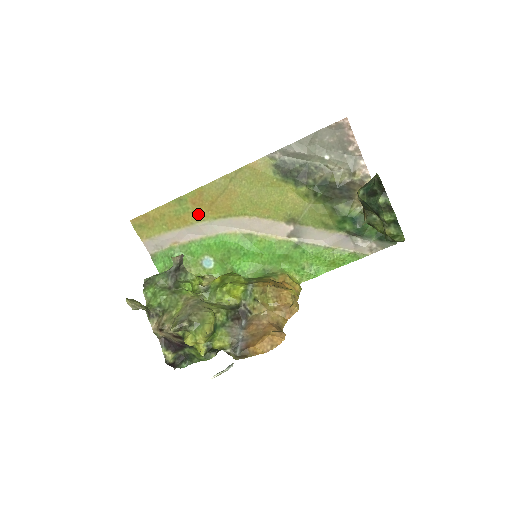
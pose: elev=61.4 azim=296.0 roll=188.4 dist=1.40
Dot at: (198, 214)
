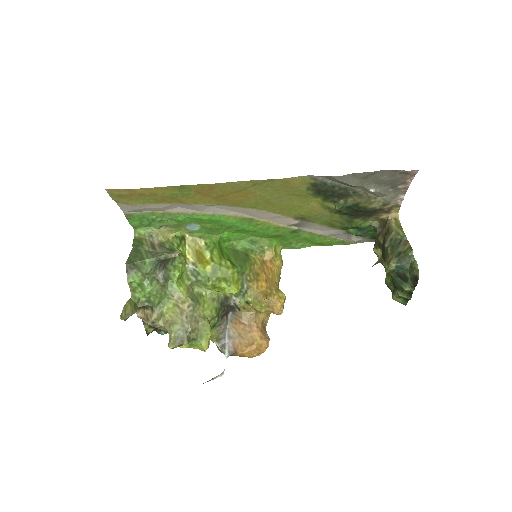
Dot at: (199, 199)
